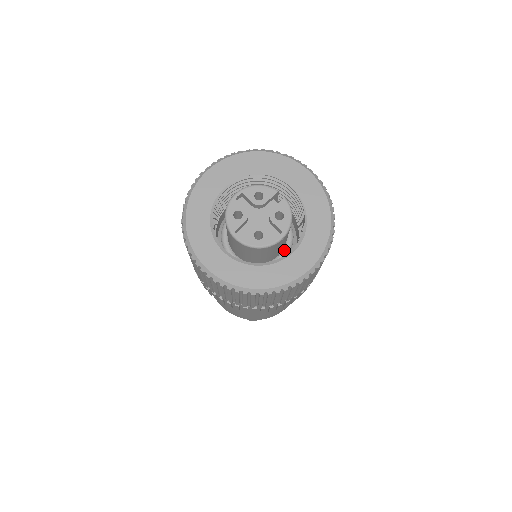
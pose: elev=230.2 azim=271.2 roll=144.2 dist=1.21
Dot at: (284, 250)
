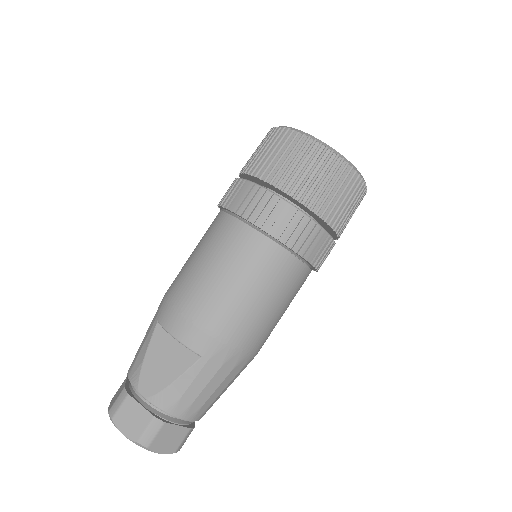
Dot at: occluded
